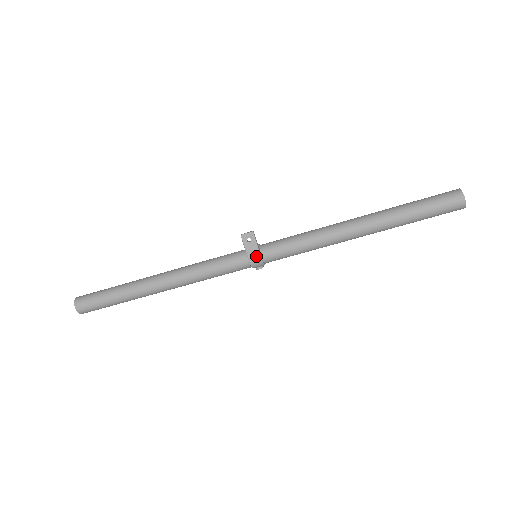
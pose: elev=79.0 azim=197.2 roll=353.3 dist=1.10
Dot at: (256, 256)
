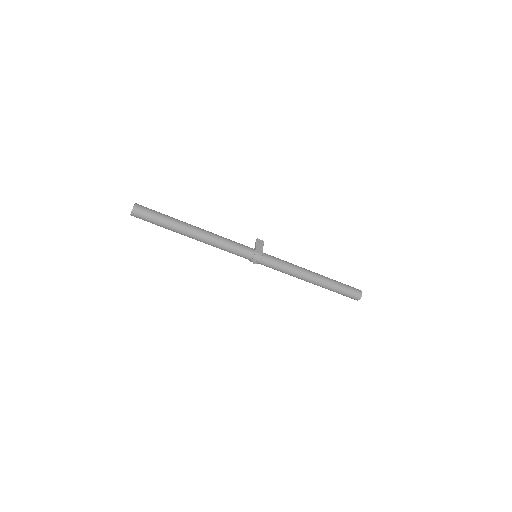
Dot at: (260, 252)
